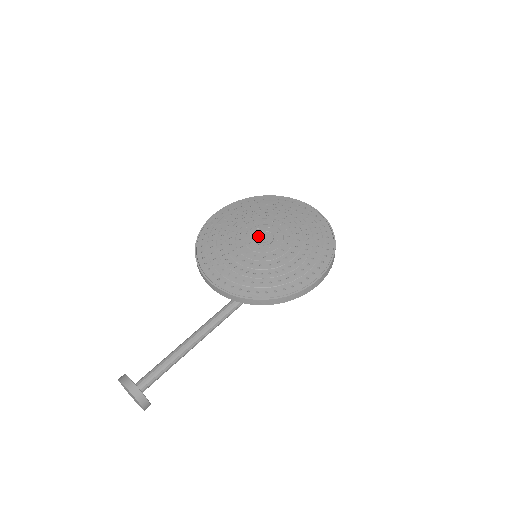
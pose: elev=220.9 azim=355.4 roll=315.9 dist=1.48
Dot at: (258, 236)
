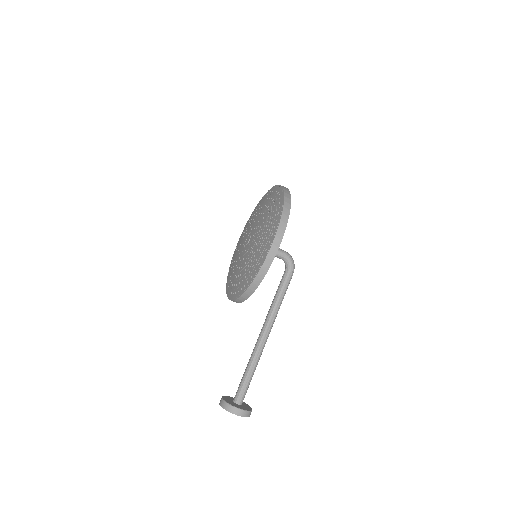
Dot at: (245, 242)
